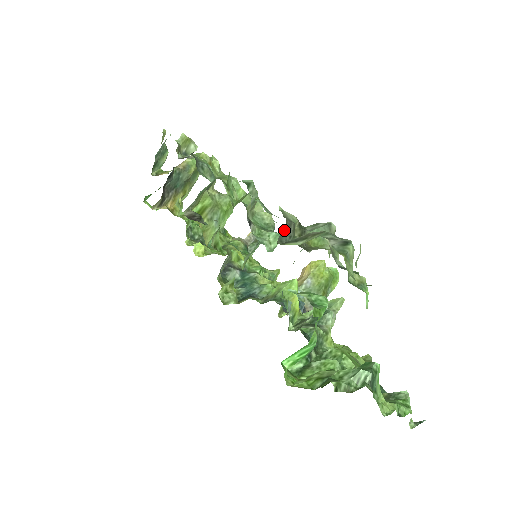
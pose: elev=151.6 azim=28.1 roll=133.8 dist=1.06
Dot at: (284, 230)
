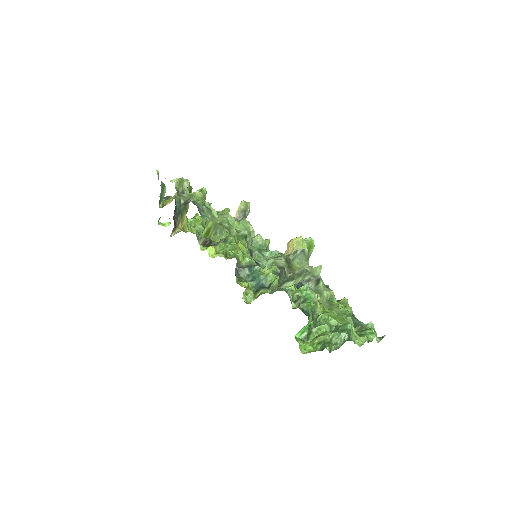
Dot at: (280, 276)
